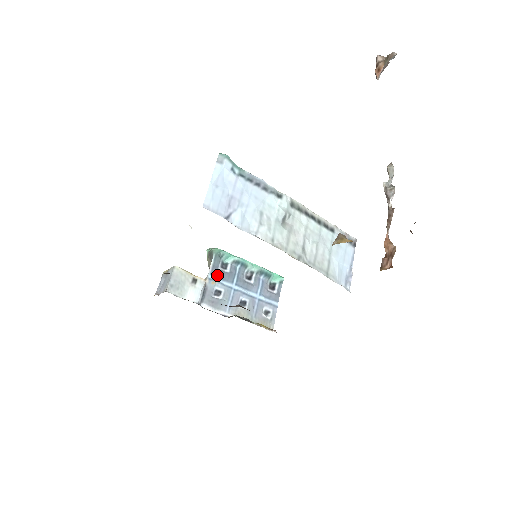
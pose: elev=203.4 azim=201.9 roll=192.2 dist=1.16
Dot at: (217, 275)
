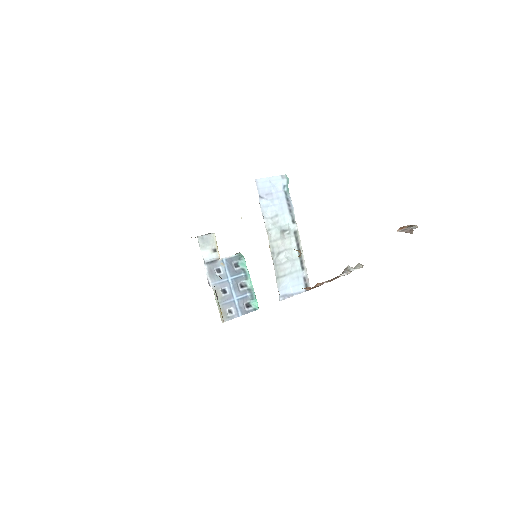
Dot at: (228, 264)
